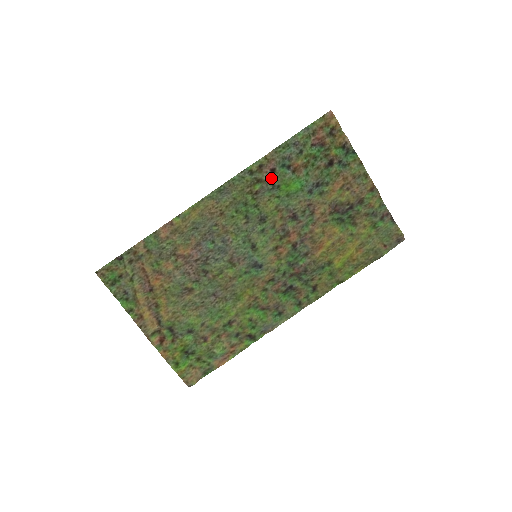
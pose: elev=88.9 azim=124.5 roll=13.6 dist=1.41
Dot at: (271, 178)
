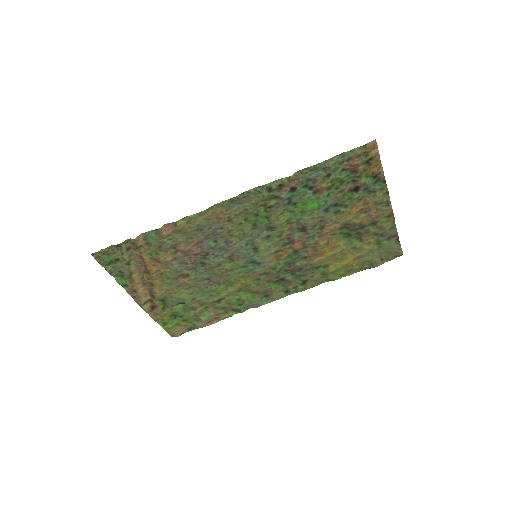
Dot at: (289, 195)
